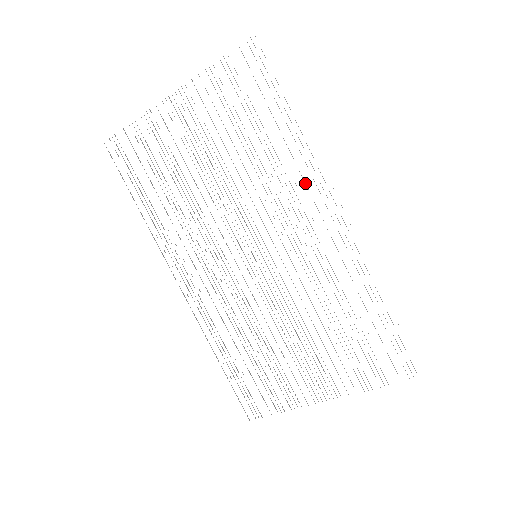
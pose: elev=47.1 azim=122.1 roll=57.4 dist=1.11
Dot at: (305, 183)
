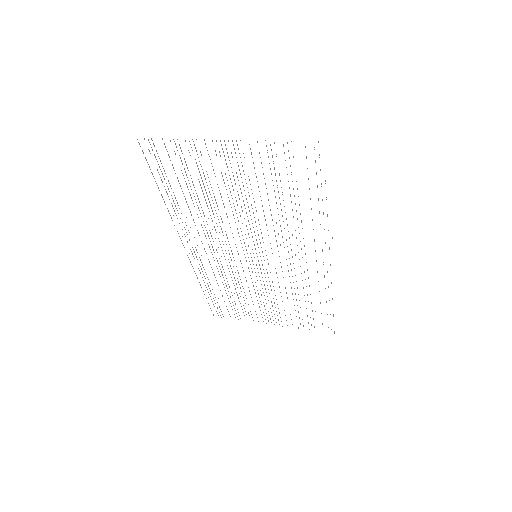
Dot at: occluded
